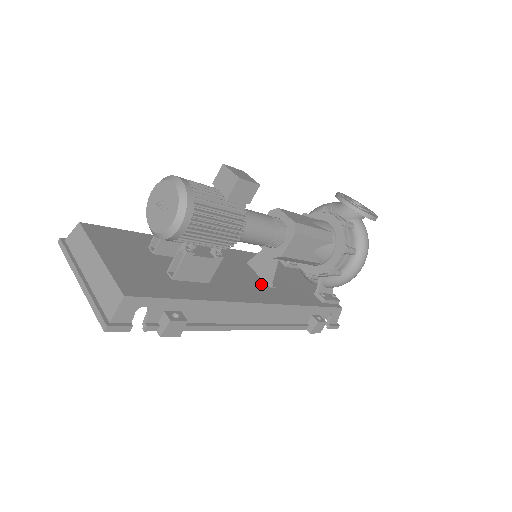
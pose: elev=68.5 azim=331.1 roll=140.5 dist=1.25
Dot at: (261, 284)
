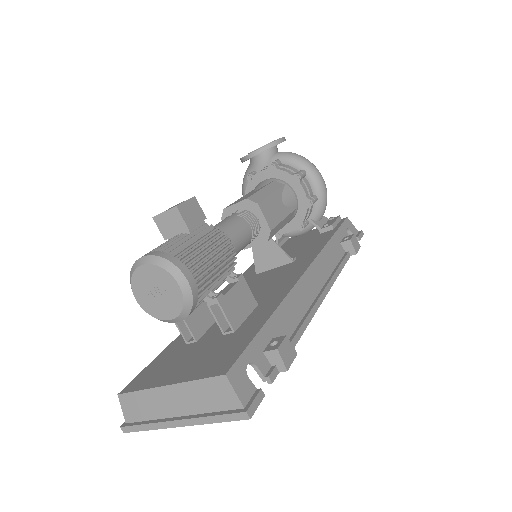
Dot at: (285, 268)
